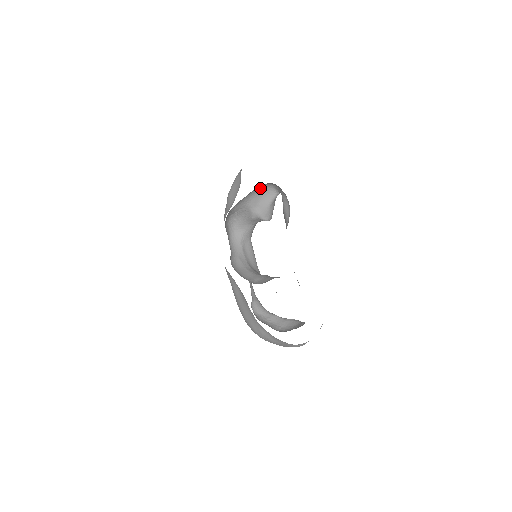
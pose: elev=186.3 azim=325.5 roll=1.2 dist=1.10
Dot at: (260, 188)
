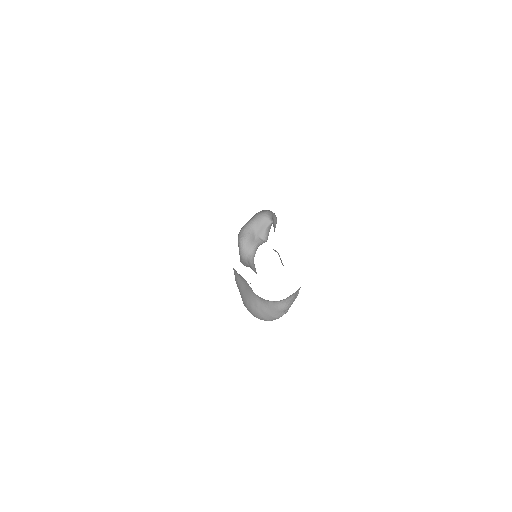
Dot at: (260, 217)
